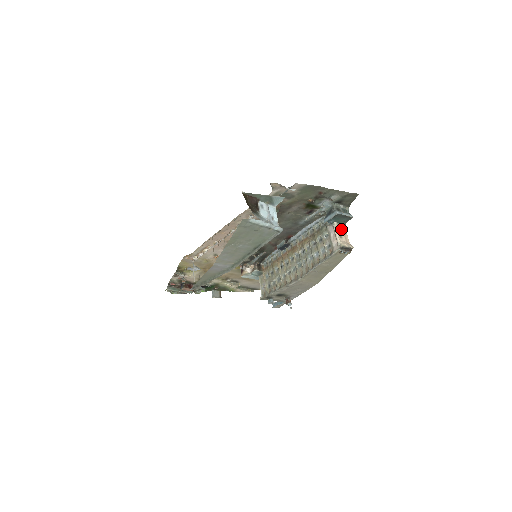
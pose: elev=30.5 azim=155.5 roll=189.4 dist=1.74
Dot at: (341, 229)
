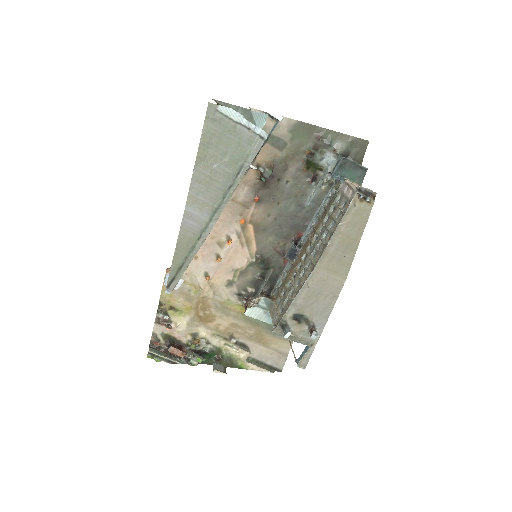
Dot at: (356, 185)
